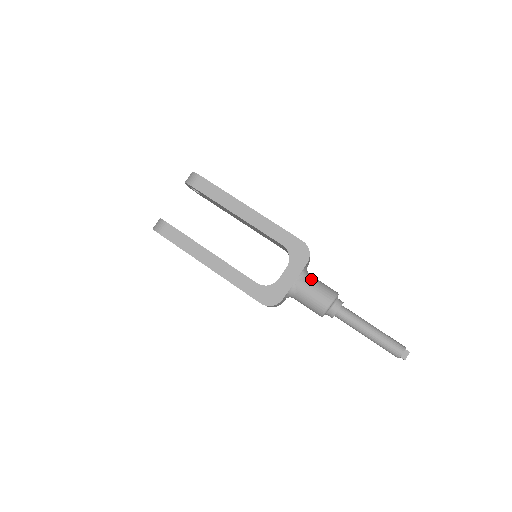
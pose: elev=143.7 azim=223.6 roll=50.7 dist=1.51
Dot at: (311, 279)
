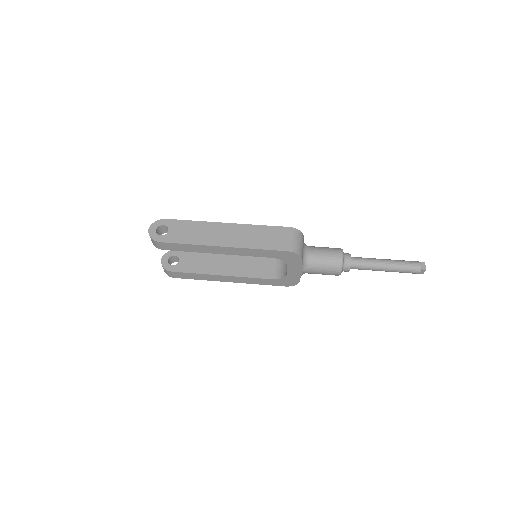
Dot at: (313, 263)
